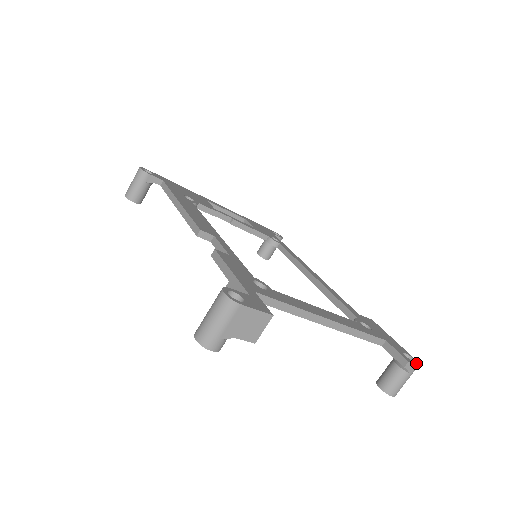
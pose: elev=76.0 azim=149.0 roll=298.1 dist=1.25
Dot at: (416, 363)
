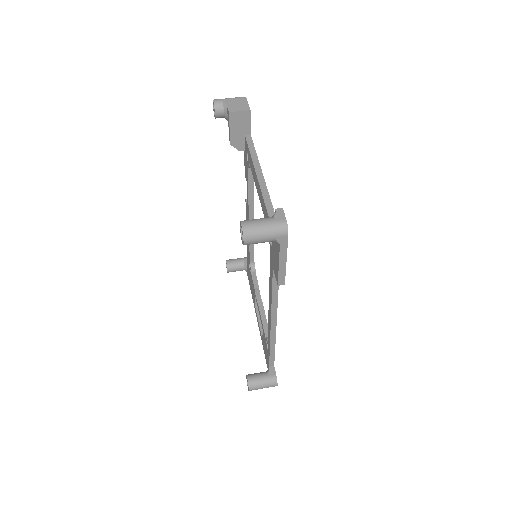
Dot at: (286, 221)
